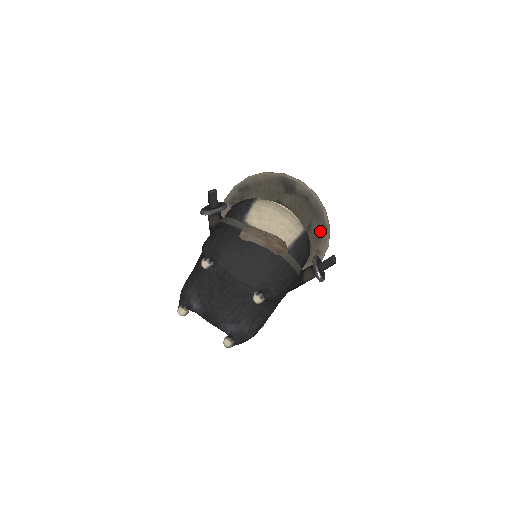
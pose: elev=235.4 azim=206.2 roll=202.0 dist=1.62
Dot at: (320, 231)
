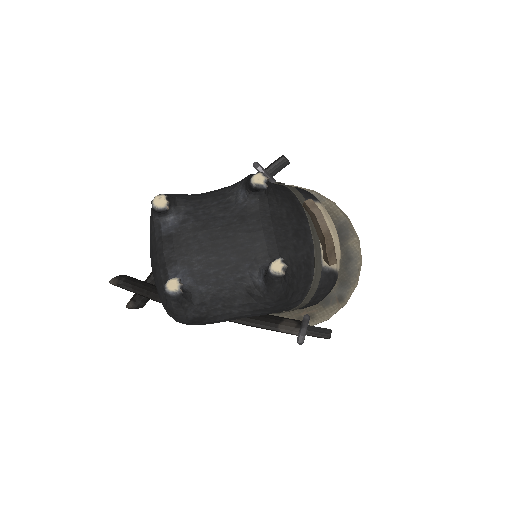
Dot at: (332, 299)
